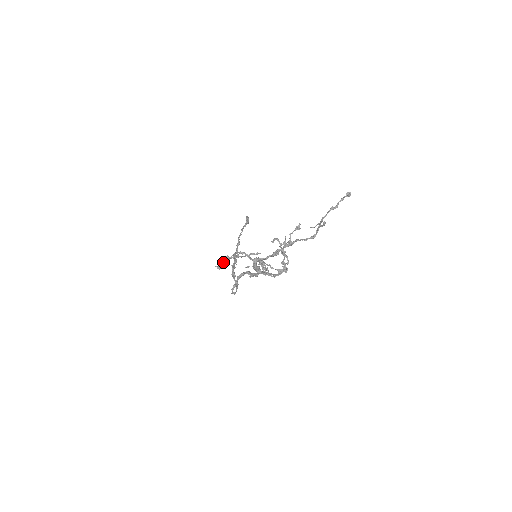
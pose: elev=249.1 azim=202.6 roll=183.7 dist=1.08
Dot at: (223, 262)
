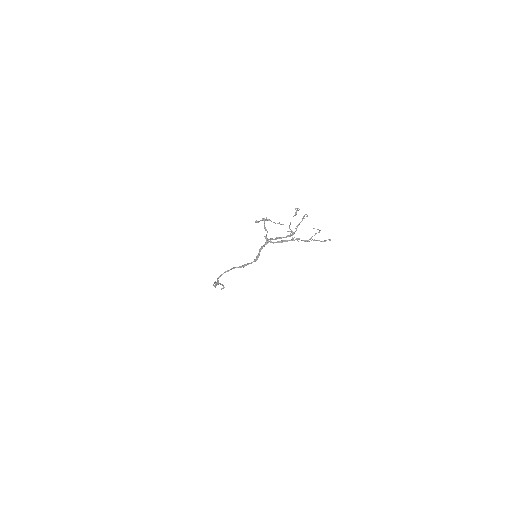
Dot at: (261, 220)
